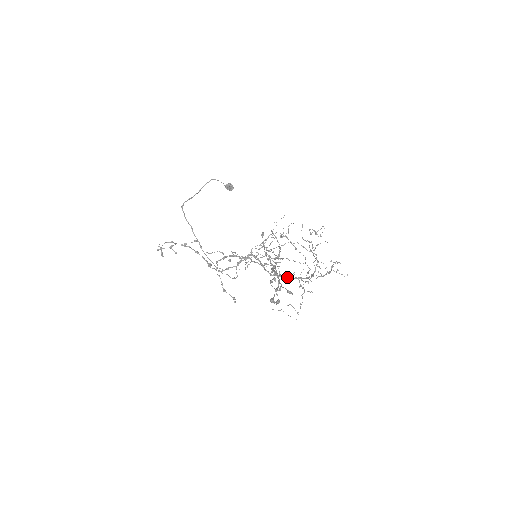
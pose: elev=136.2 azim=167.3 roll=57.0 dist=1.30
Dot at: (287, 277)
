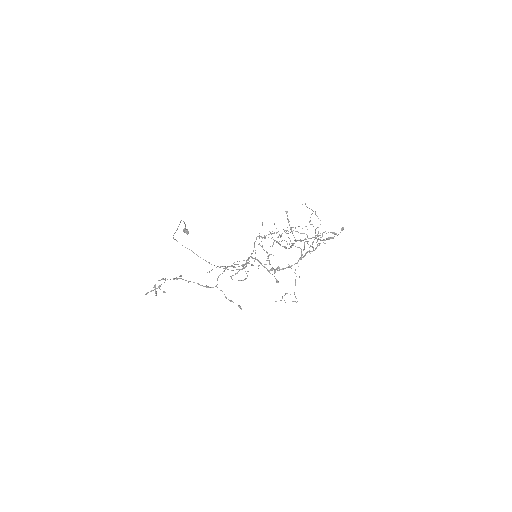
Dot at: (280, 269)
